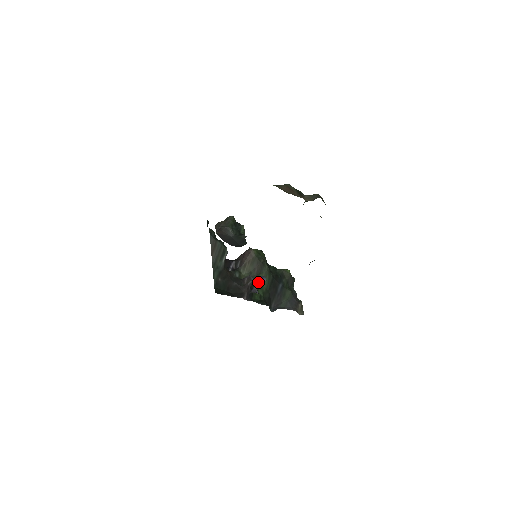
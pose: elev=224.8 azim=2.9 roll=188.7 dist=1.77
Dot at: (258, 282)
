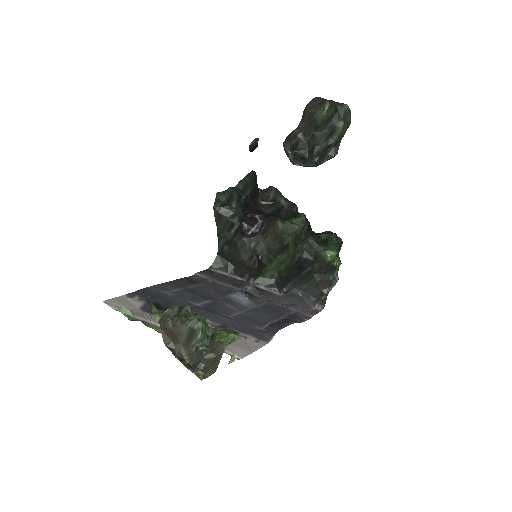
Dot at: (276, 260)
